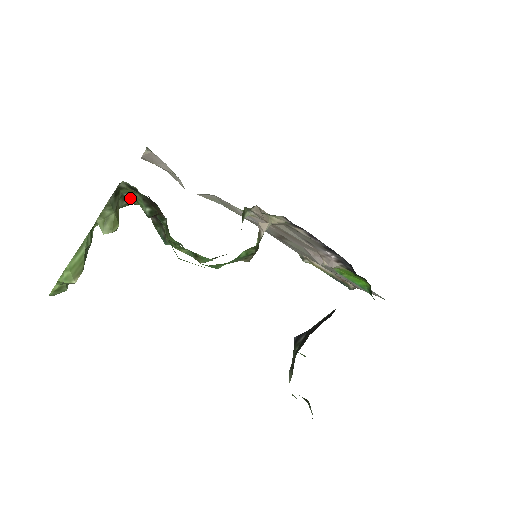
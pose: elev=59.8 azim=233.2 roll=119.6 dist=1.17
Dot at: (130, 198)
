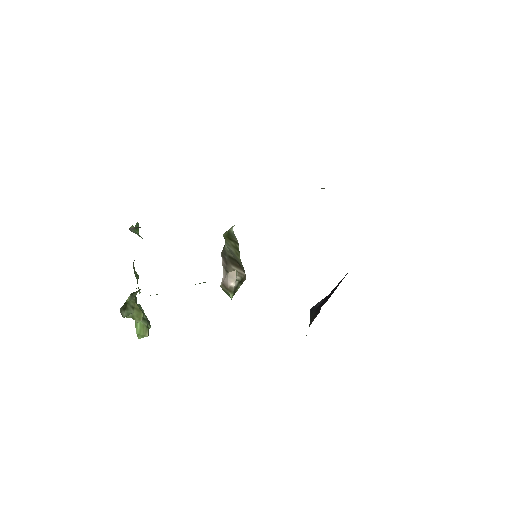
Dot at: (138, 291)
